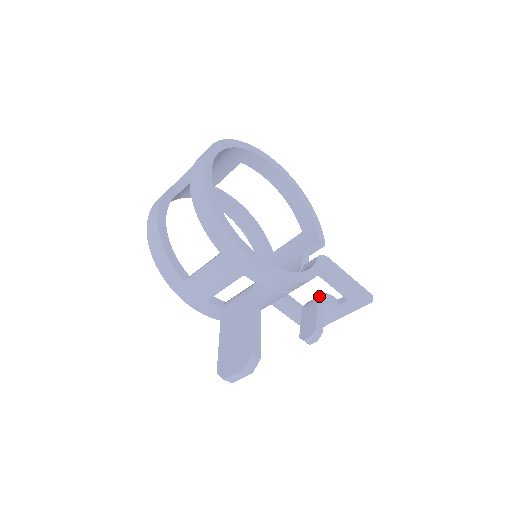
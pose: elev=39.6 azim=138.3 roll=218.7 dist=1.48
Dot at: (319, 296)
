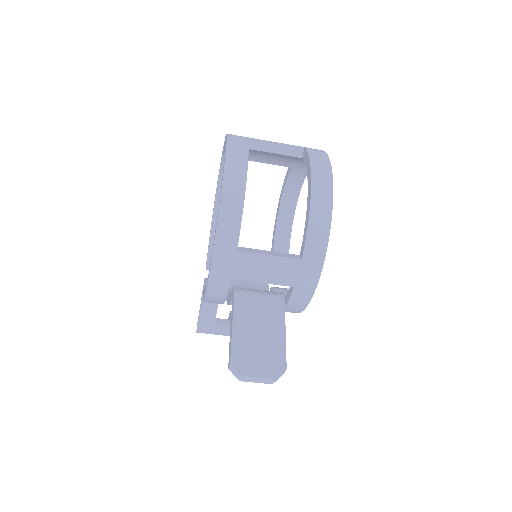
Dot at: occluded
